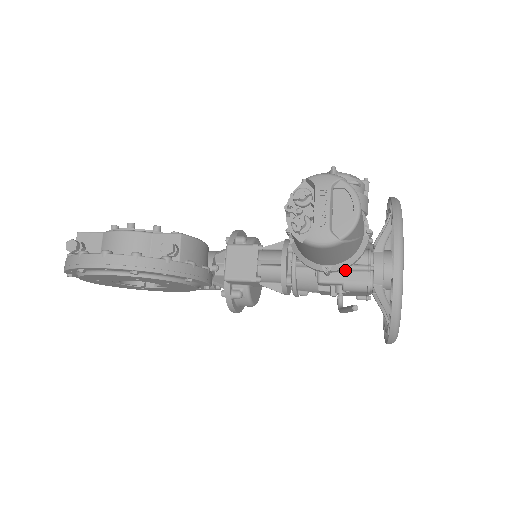
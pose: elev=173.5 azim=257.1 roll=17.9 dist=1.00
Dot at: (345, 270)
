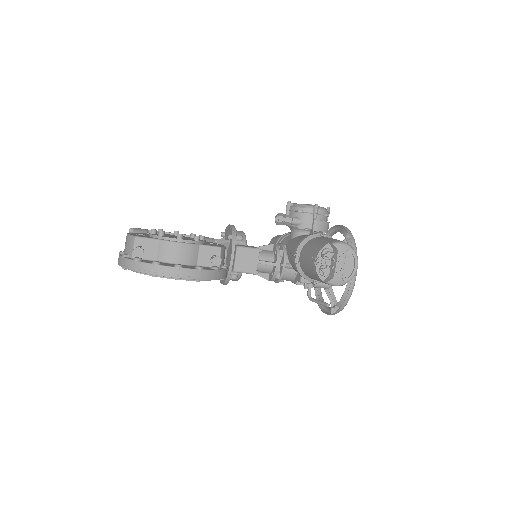
Dot at: occluded
